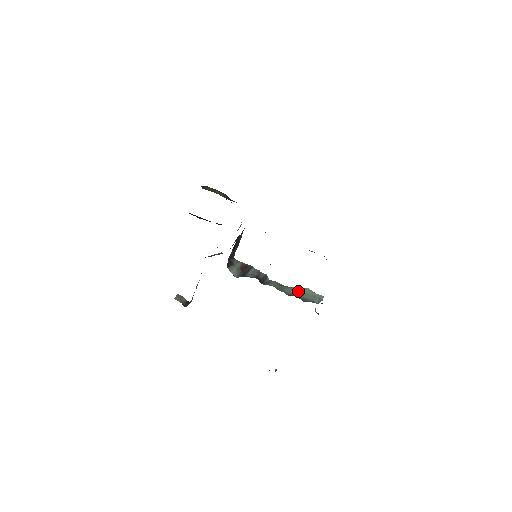
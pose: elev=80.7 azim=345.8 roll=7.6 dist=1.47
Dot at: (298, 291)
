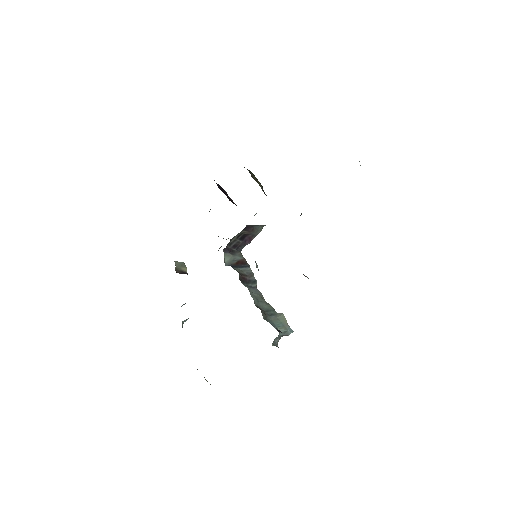
Dot at: (272, 311)
